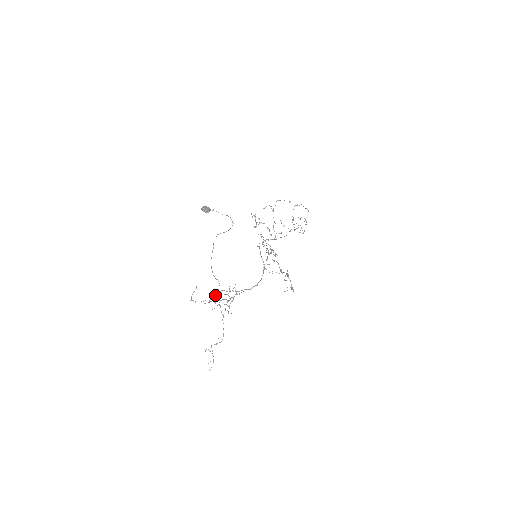
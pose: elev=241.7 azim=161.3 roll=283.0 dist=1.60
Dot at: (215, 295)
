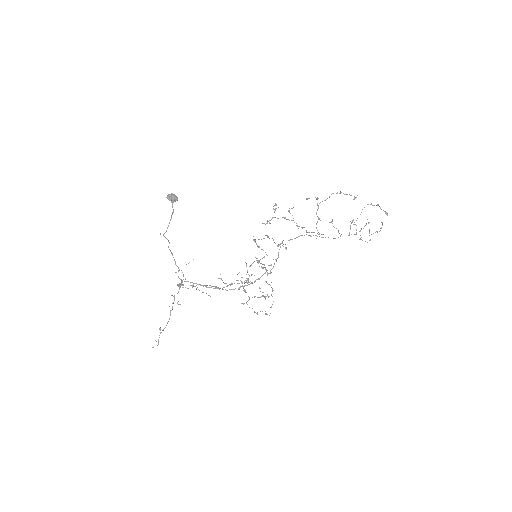
Dot at: (179, 283)
